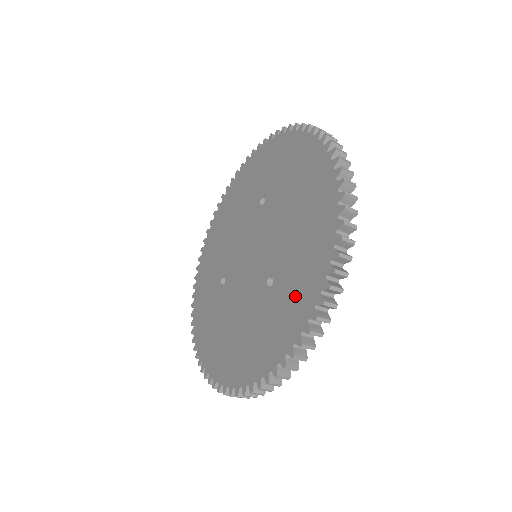
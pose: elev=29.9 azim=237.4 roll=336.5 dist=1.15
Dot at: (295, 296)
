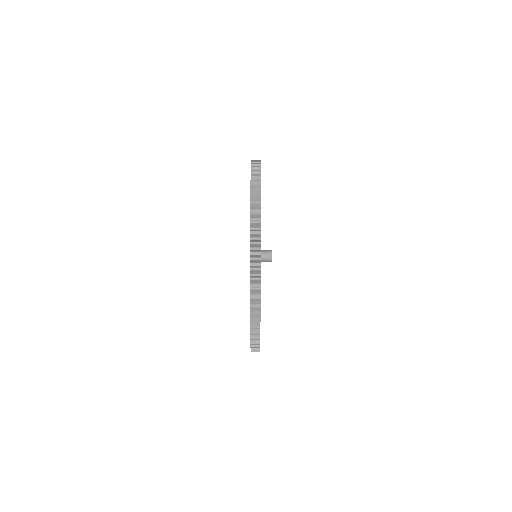
Dot at: occluded
